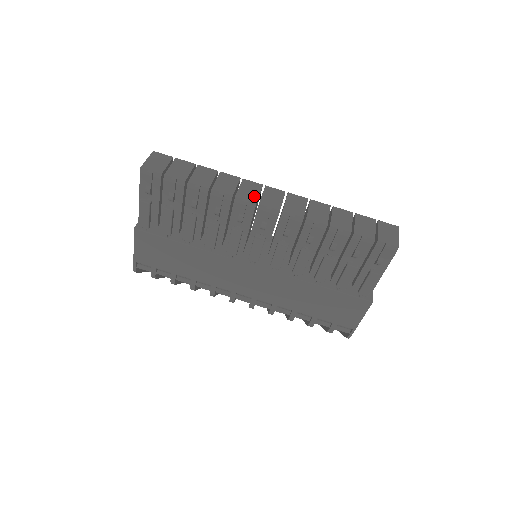
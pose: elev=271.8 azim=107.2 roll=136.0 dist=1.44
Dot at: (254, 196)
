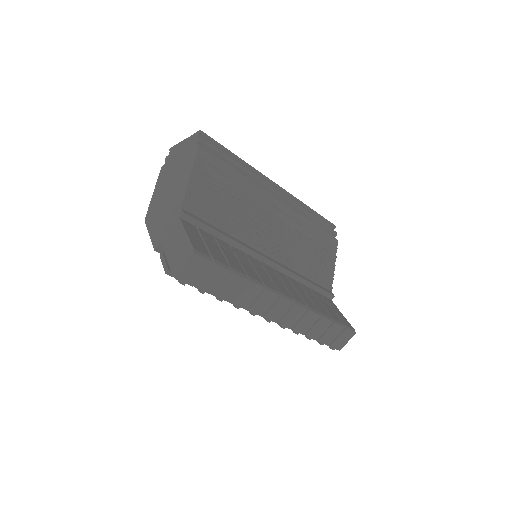
Dot at: (264, 310)
